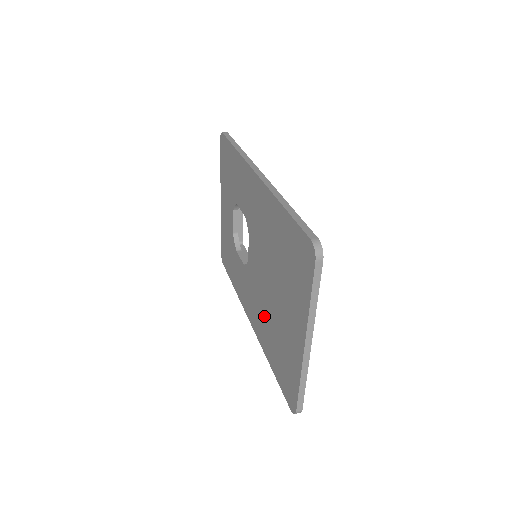
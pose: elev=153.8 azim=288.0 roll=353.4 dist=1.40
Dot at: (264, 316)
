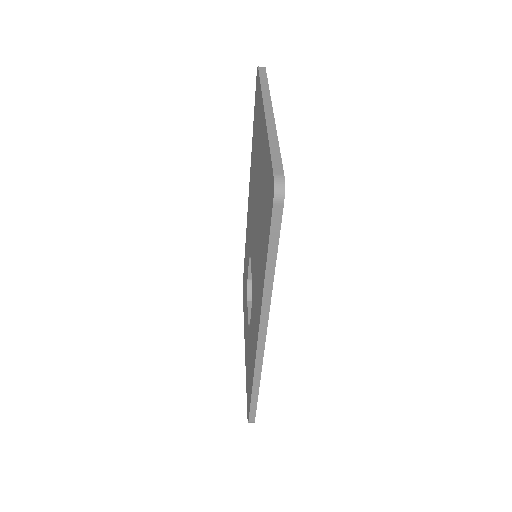
Dot at: (258, 255)
